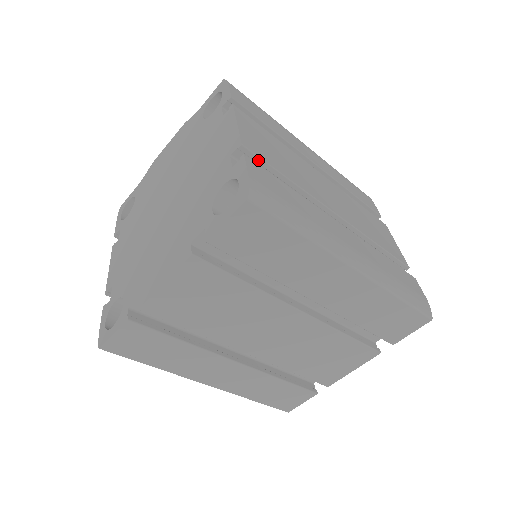
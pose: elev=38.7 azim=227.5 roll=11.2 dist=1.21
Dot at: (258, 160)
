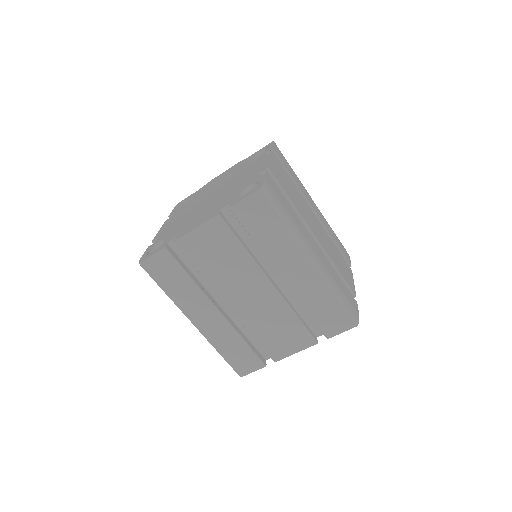
Dot at: (275, 181)
